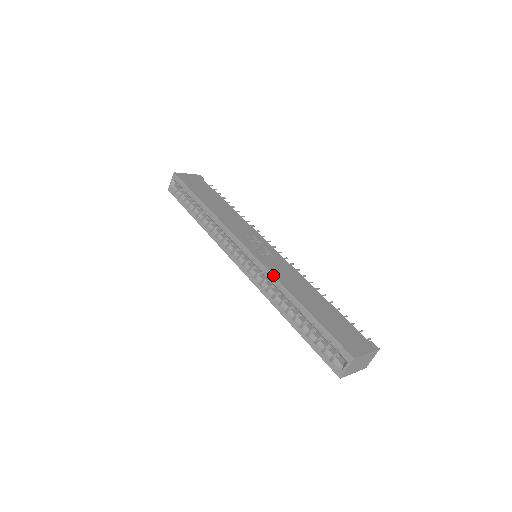
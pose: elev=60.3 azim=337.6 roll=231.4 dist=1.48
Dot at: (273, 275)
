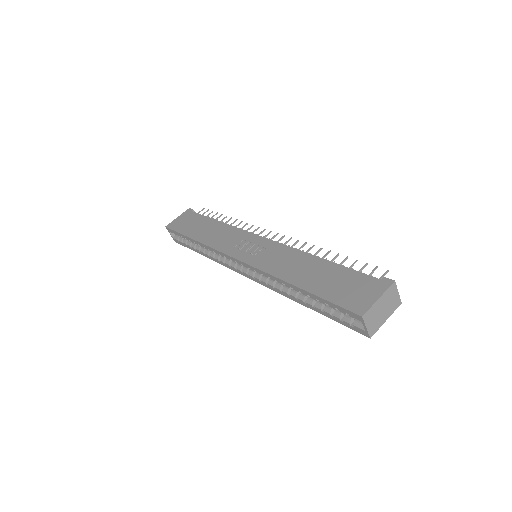
Dot at: (266, 273)
